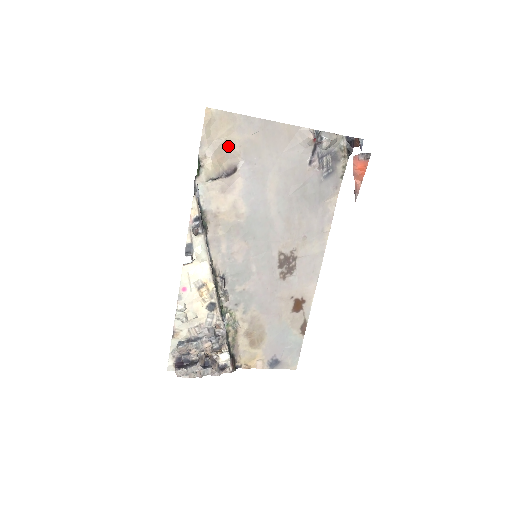
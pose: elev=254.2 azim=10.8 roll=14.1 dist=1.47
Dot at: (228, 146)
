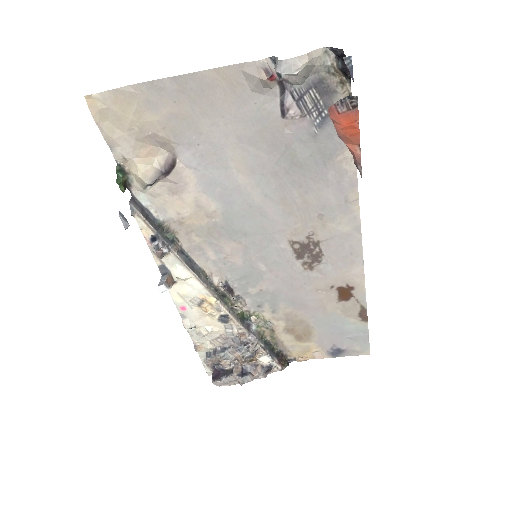
Dot at: (148, 134)
